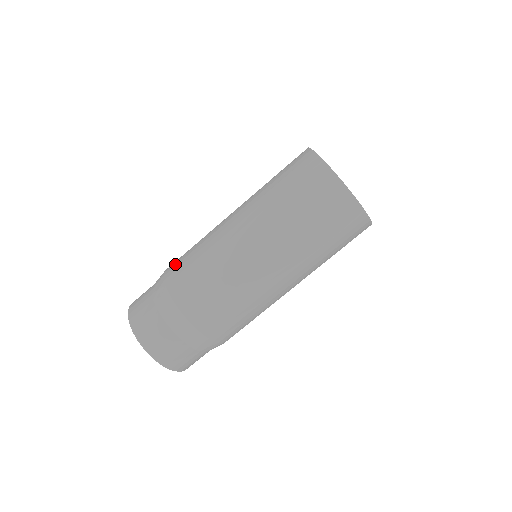
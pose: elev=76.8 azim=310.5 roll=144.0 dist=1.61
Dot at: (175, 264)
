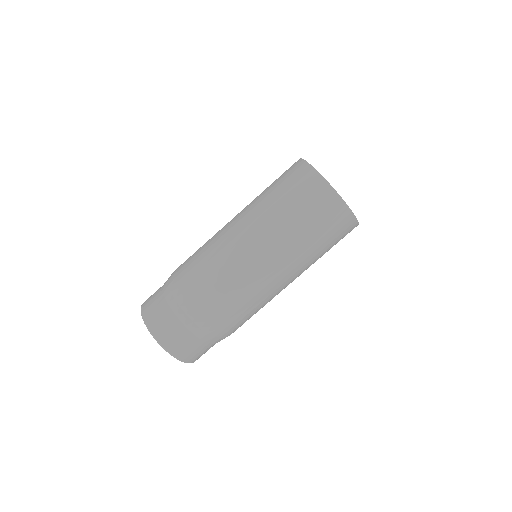
Dot at: occluded
